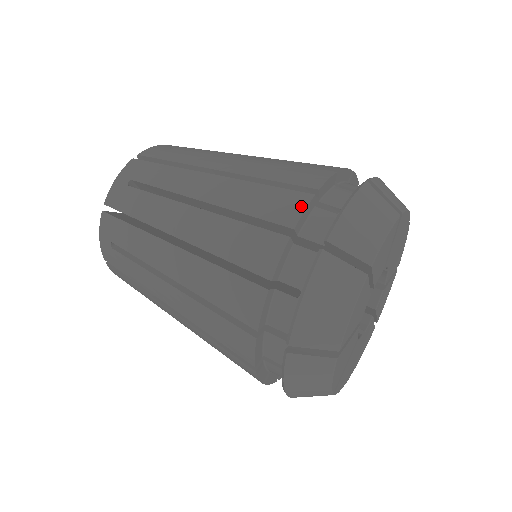
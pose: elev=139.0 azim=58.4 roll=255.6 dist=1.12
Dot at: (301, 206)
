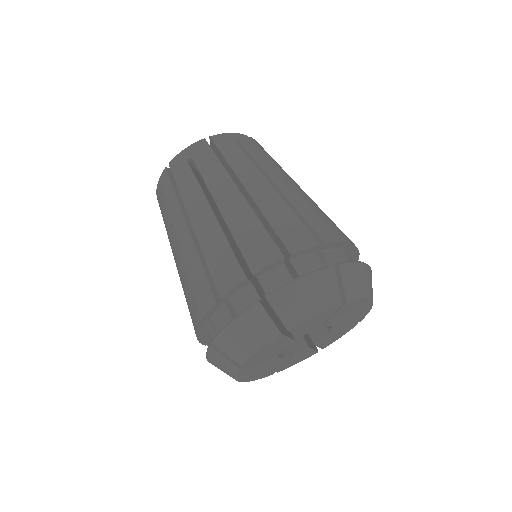
Dot at: (269, 260)
